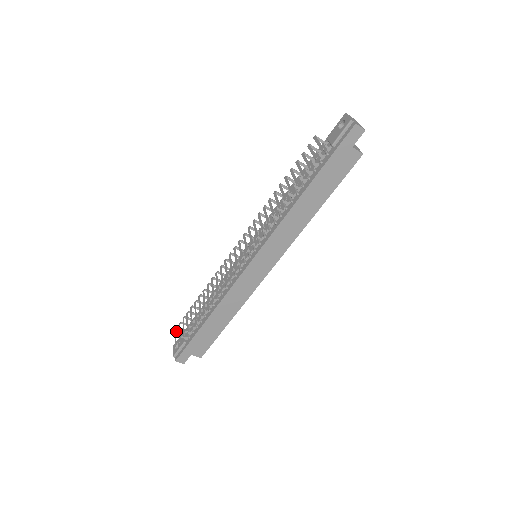
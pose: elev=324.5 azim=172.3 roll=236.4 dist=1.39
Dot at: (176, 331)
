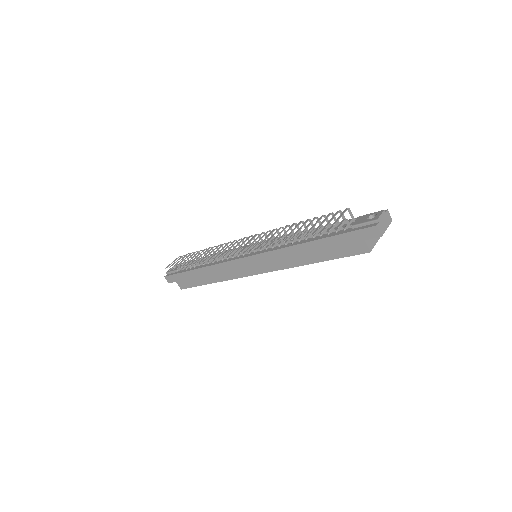
Dot at: occluded
